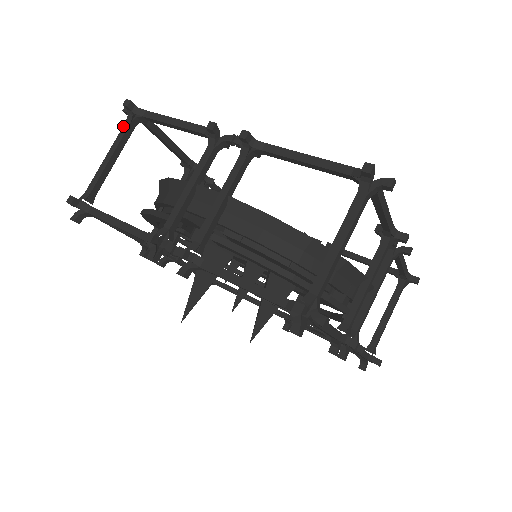
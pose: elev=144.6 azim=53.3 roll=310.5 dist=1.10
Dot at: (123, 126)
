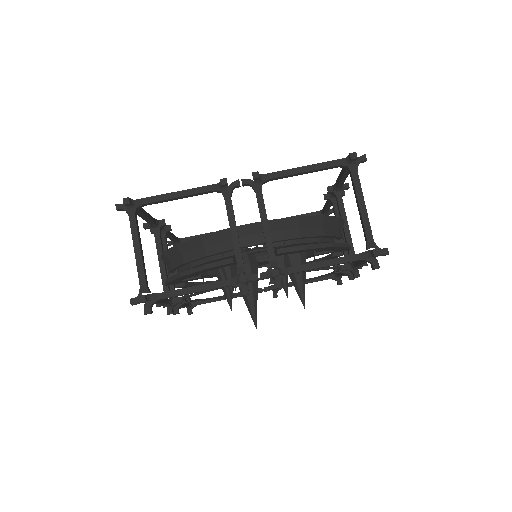
Dot at: occluded
